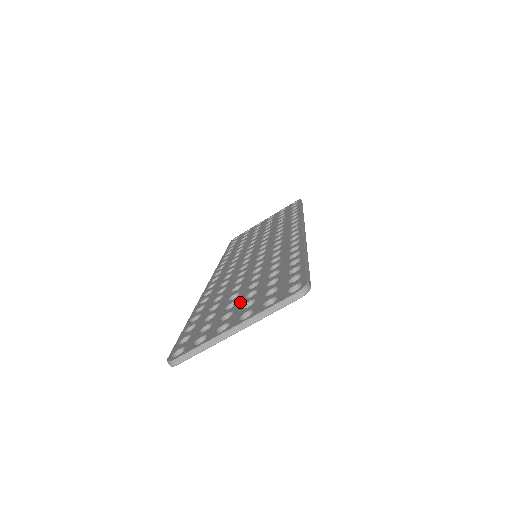
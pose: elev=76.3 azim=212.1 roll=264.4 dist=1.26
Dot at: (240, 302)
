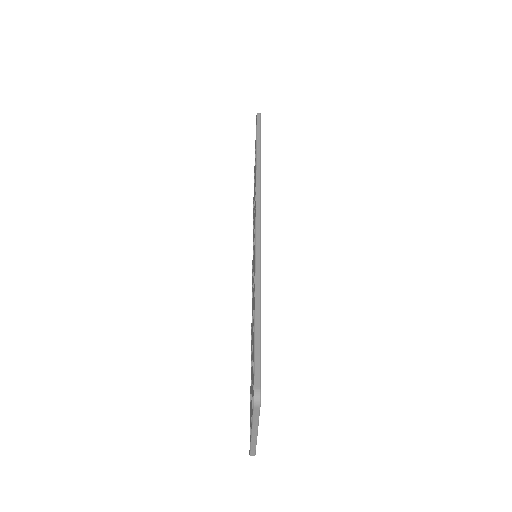
Dot at: occluded
